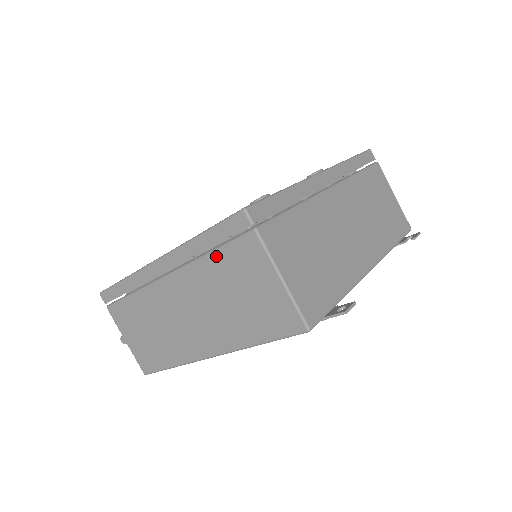
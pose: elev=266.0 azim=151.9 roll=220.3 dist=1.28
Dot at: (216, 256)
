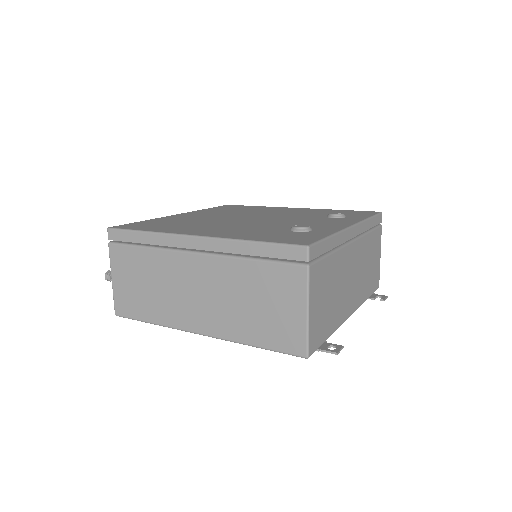
Dot at: (258, 265)
